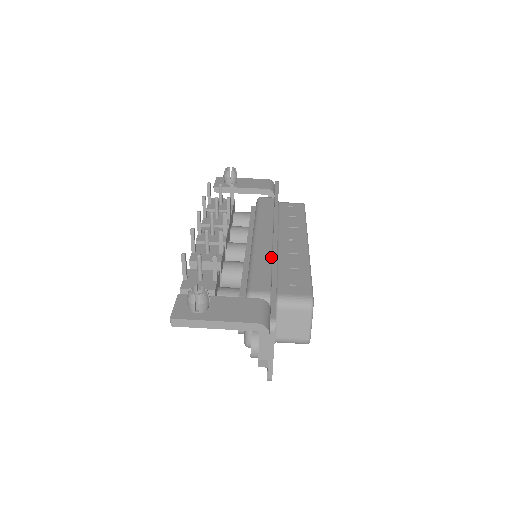
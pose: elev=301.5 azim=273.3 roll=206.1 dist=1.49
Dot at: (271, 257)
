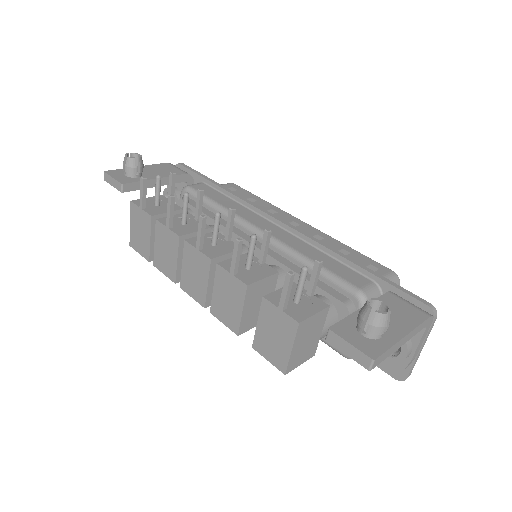
Dot at: (313, 247)
